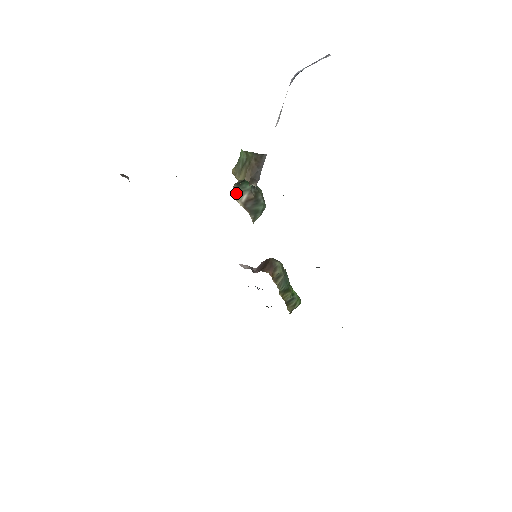
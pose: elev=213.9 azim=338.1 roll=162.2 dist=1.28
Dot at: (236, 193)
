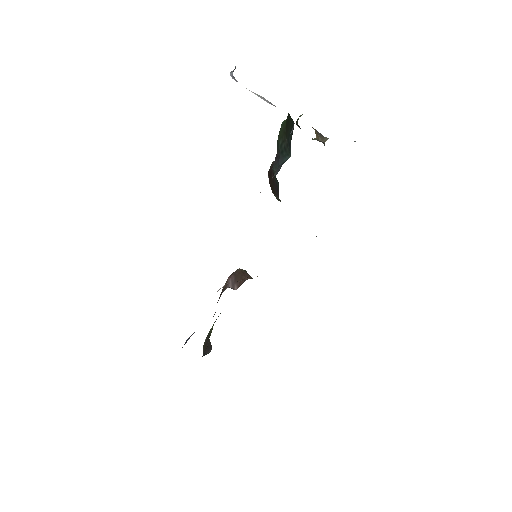
Dot at: occluded
